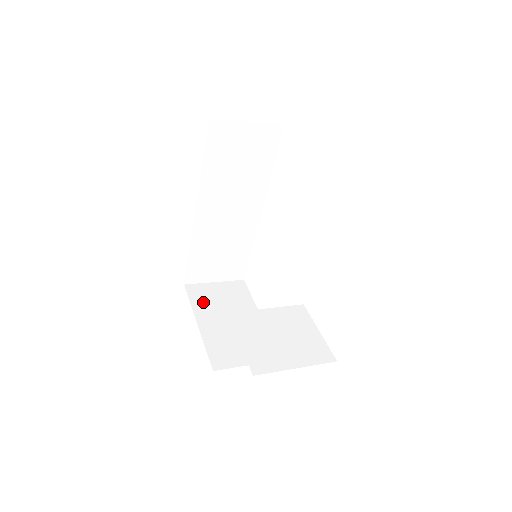
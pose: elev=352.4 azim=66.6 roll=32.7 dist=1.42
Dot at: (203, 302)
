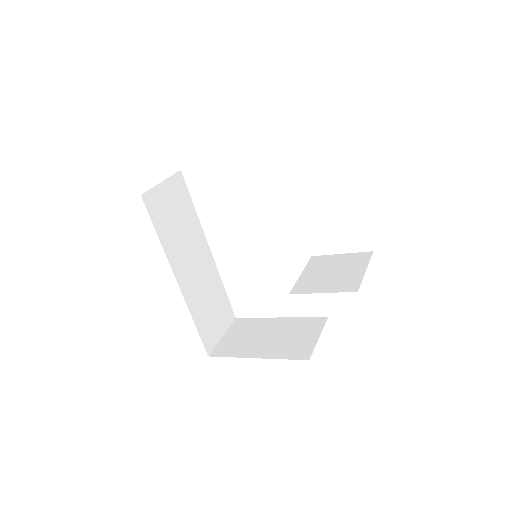
Dot at: (237, 349)
